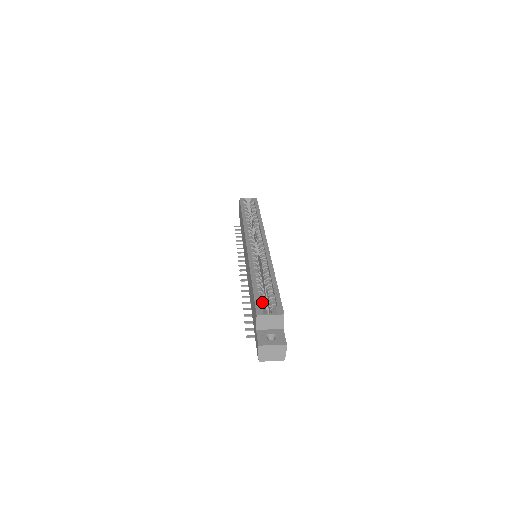
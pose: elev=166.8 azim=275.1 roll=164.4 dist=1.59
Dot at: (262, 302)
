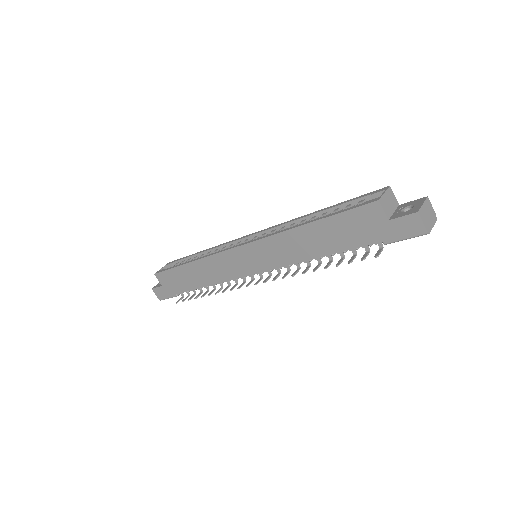
Dot at: occluded
